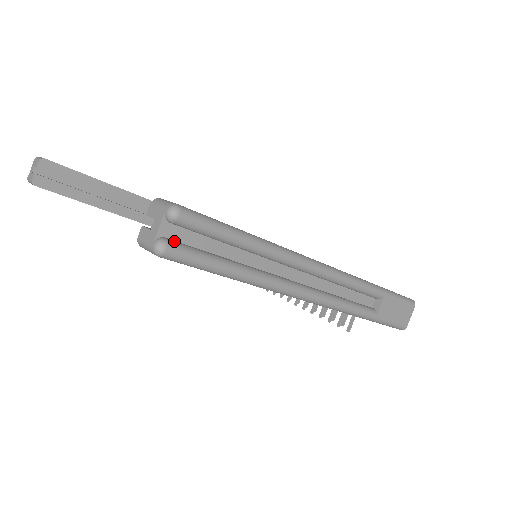
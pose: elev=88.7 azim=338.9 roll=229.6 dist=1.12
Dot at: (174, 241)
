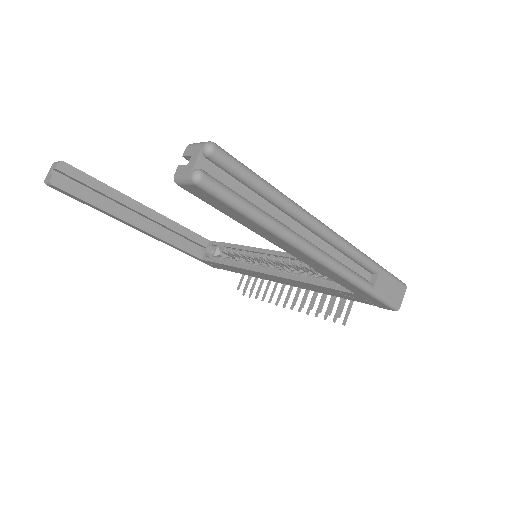
Dot at: (208, 174)
